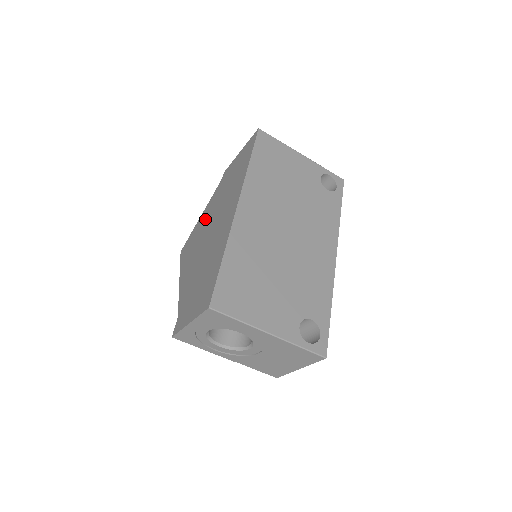
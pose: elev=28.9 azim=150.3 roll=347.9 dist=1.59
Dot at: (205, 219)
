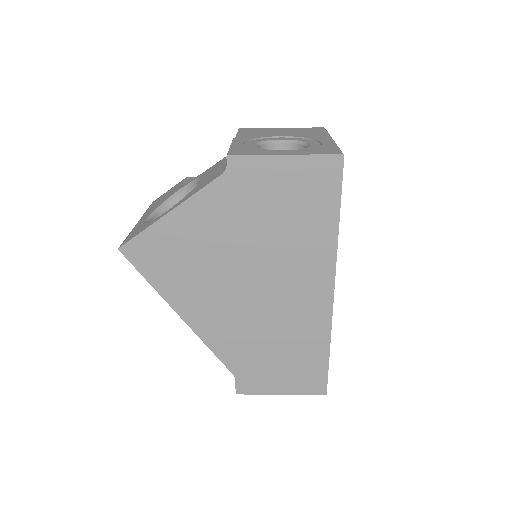
Dot at: (209, 240)
